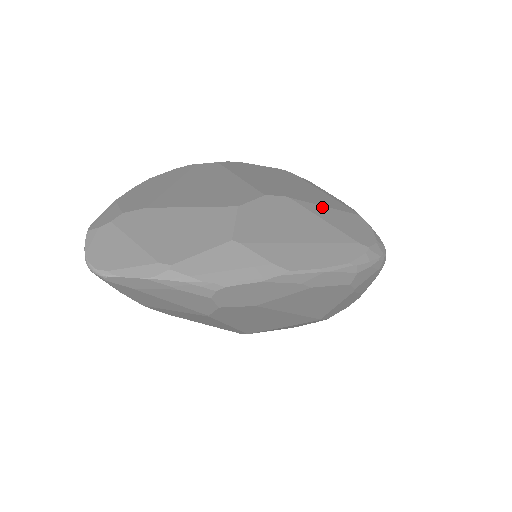
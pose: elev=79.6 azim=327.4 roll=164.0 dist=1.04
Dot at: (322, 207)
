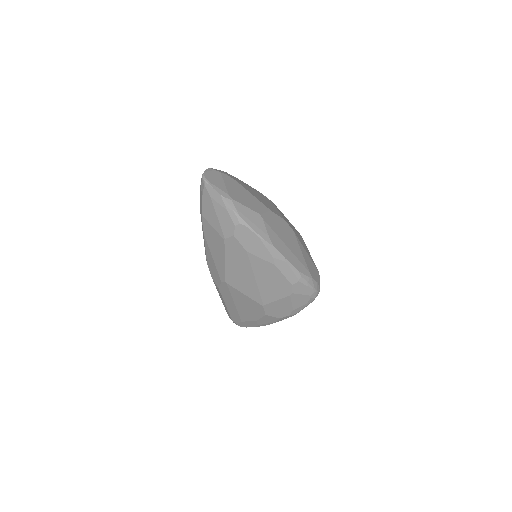
Dot at: (304, 249)
